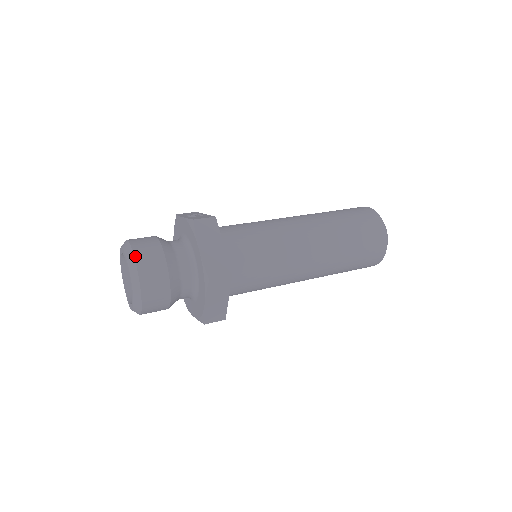
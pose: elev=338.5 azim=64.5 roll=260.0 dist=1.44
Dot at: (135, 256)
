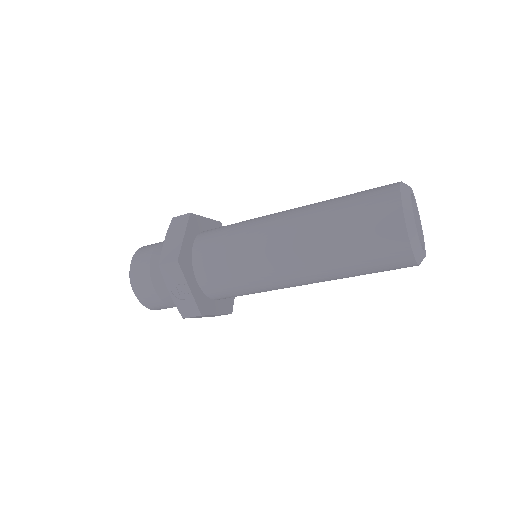
Dot at: occluded
